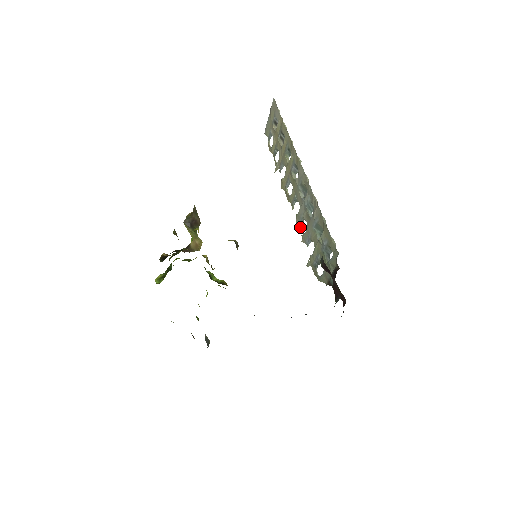
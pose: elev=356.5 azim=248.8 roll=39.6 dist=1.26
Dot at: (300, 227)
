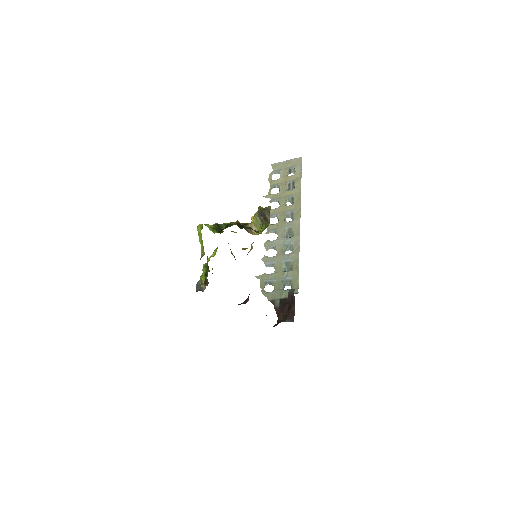
Dot at: (267, 250)
